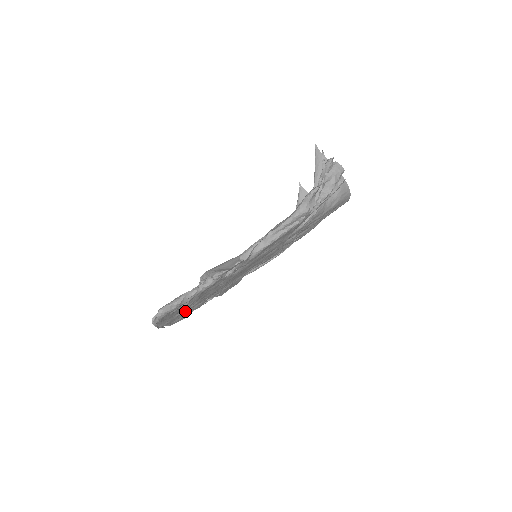
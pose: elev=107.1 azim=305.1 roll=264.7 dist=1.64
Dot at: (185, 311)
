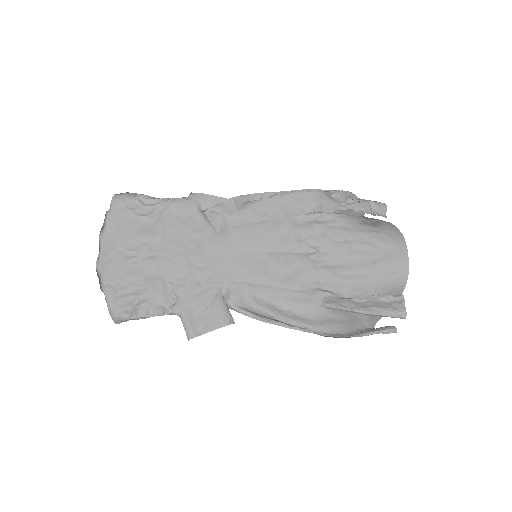
Dot at: (137, 270)
